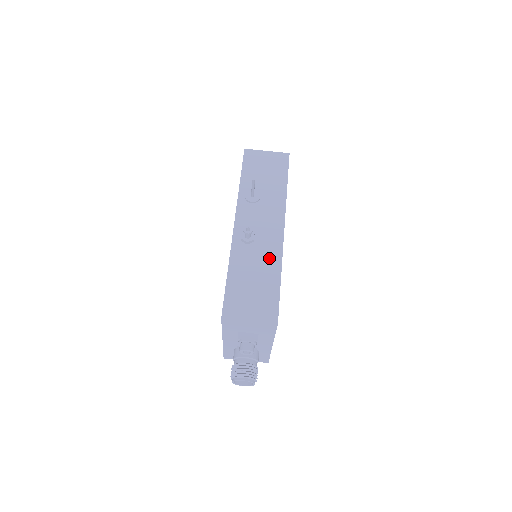
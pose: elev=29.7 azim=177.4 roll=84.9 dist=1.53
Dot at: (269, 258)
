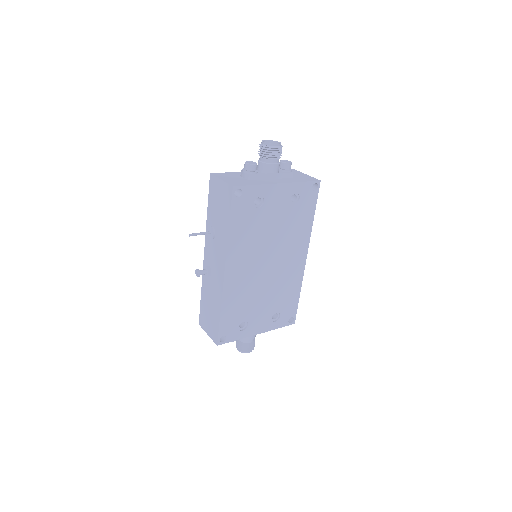
Dot at: (216, 294)
